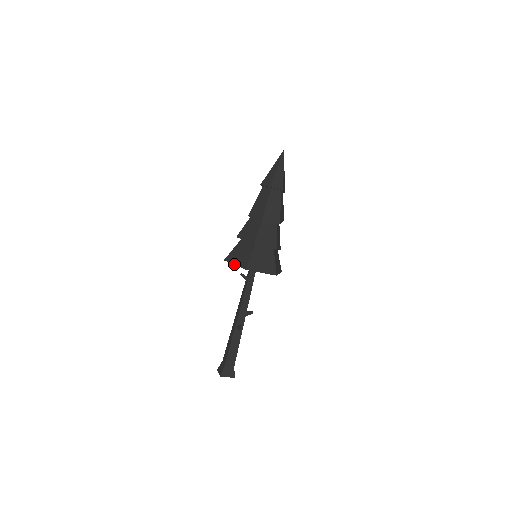
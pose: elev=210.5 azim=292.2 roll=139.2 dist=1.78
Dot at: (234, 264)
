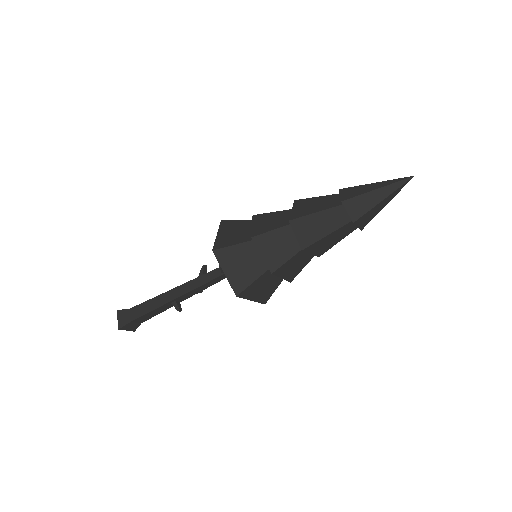
Dot at: (224, 272)
